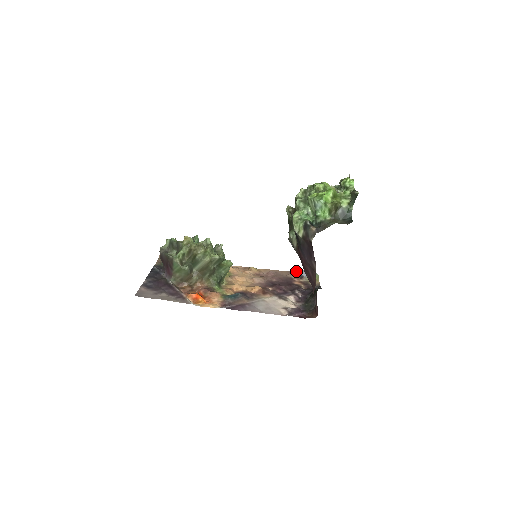
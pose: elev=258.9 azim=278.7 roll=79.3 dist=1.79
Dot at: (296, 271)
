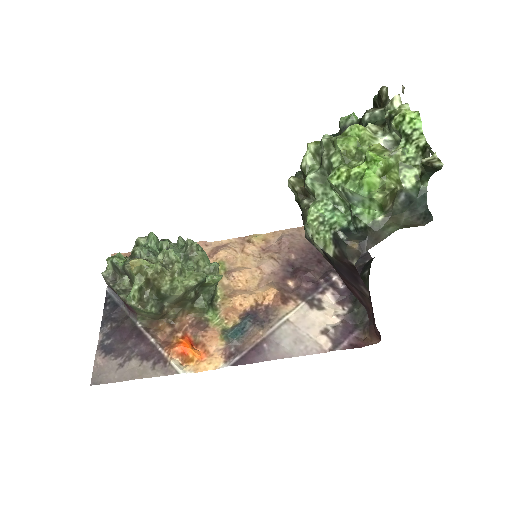
Dot at: occluded
